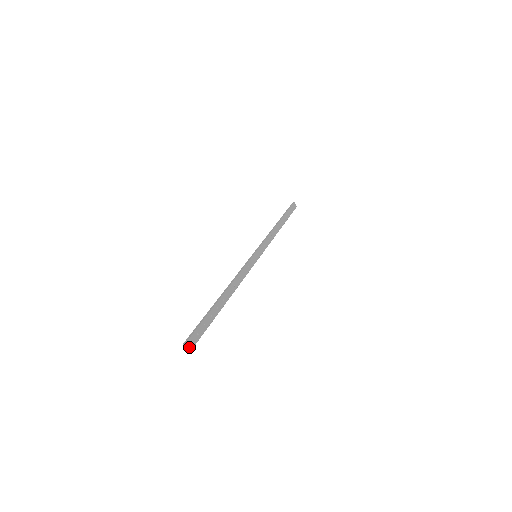
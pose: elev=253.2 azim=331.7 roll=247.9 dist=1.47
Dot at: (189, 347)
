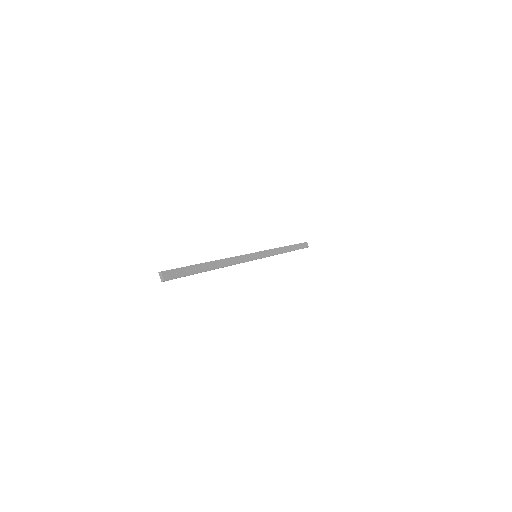
Dot at: (164, 277)
